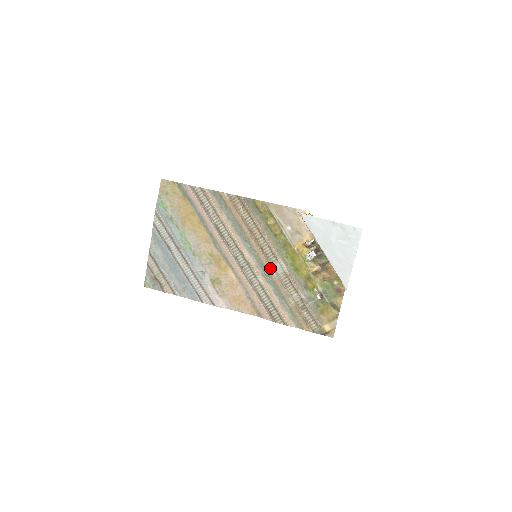
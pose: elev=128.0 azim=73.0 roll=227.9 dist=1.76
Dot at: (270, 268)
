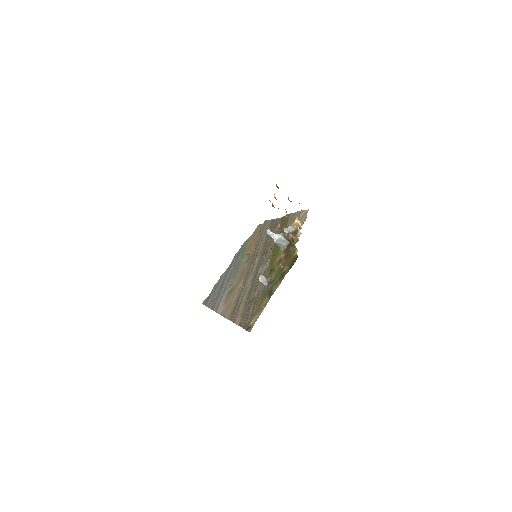
Dot at: (260, 269)
